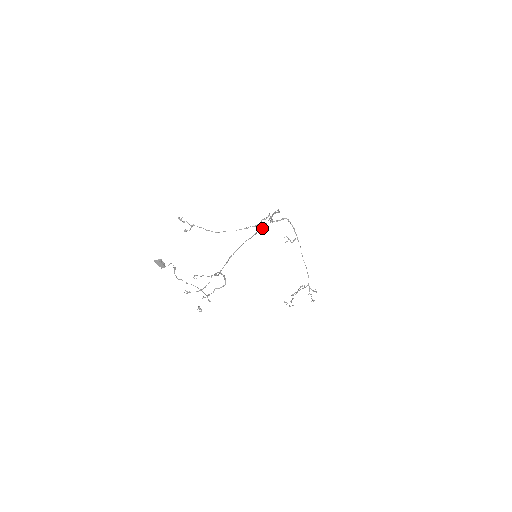
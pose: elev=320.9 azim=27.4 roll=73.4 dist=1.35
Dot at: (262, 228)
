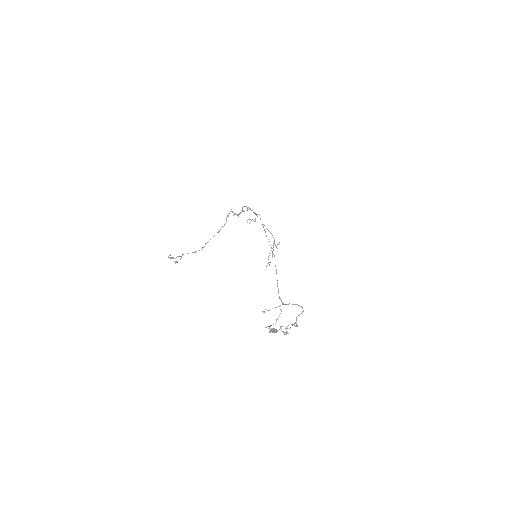
Dot at: occluded
